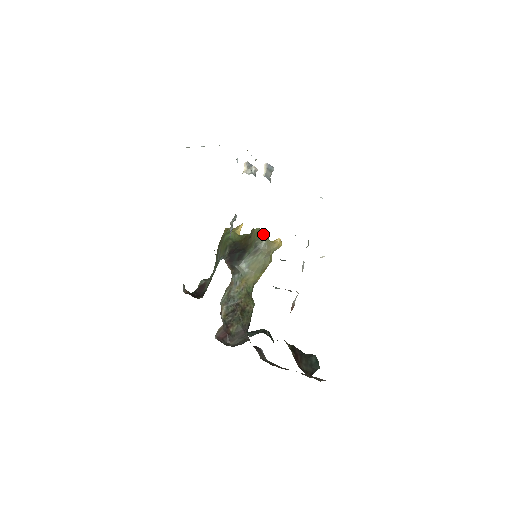
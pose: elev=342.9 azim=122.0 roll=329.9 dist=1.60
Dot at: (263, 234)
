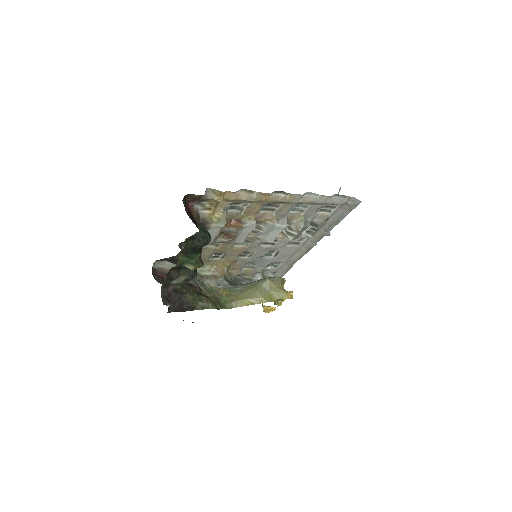
Dot at: (281, 278)
